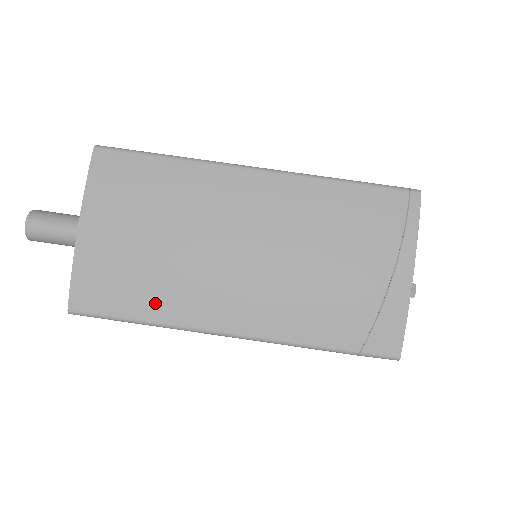
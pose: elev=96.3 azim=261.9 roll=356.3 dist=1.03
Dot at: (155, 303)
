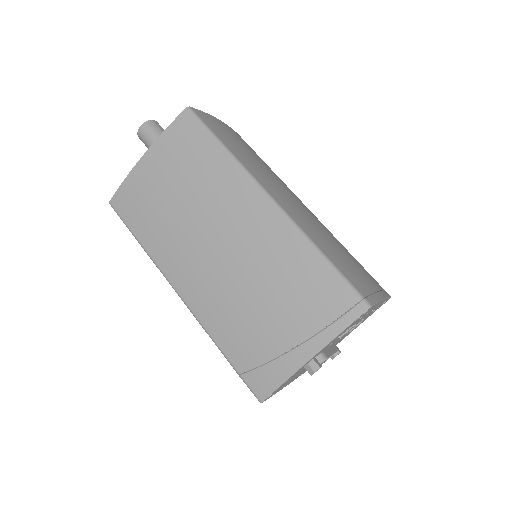
Dot at: (151, 237)
